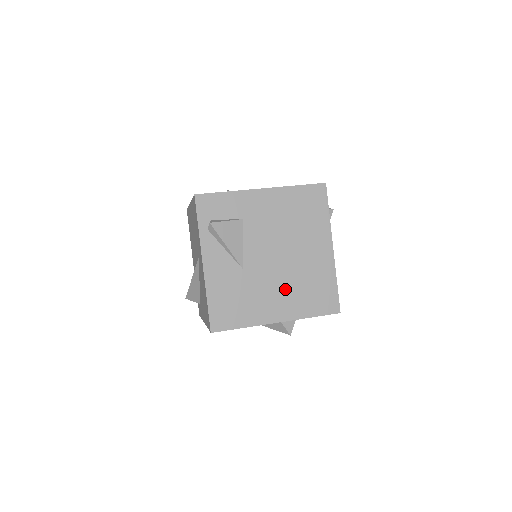
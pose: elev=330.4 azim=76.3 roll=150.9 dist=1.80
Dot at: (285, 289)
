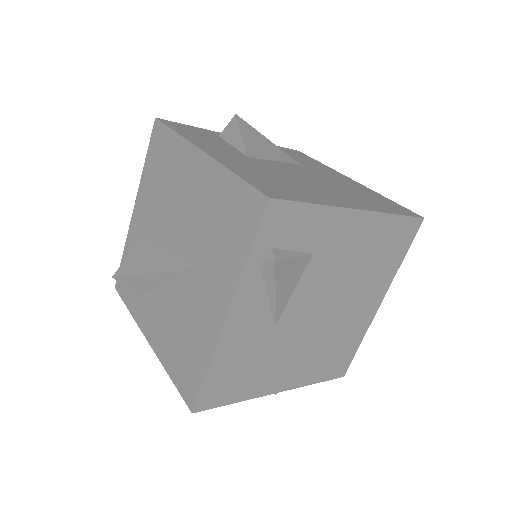
Dot at: (308, 352)
